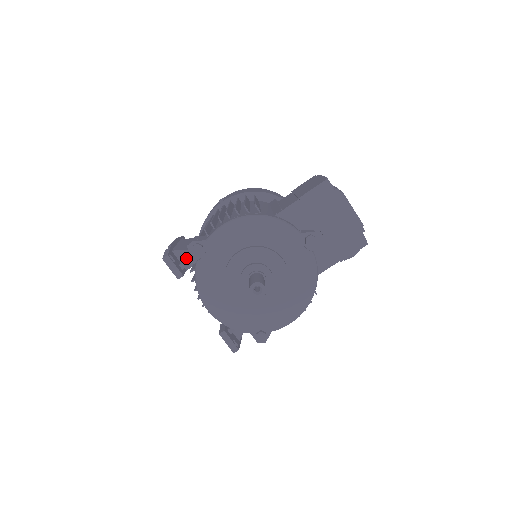
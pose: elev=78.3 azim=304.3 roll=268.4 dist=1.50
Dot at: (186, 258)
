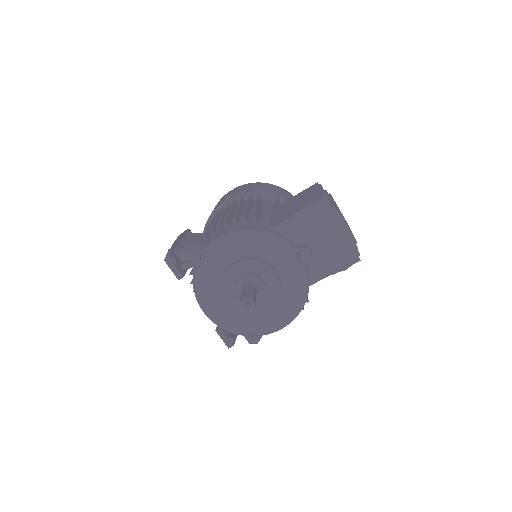
Dot at: (188, 258)
